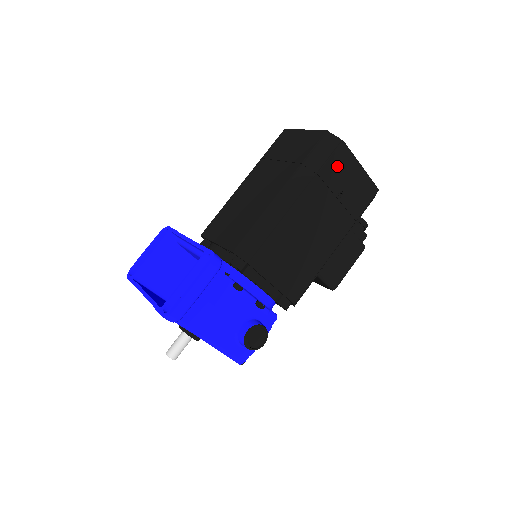
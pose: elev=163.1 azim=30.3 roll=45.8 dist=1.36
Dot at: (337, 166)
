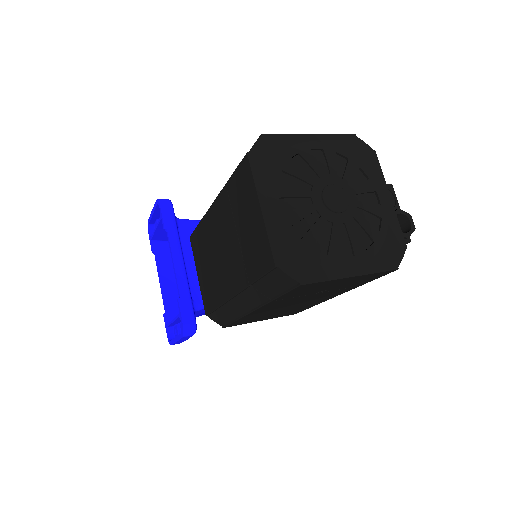
Dot at: (303, 290)
